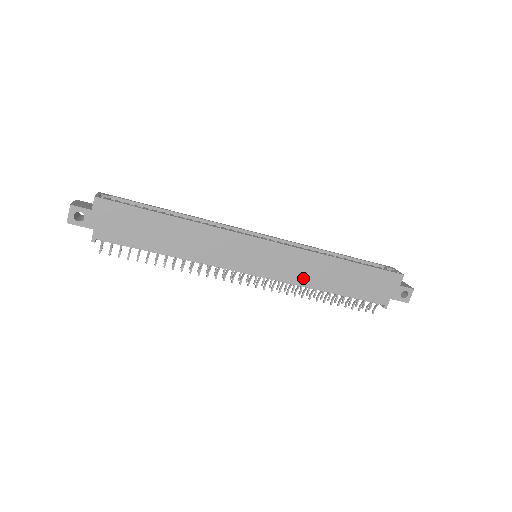
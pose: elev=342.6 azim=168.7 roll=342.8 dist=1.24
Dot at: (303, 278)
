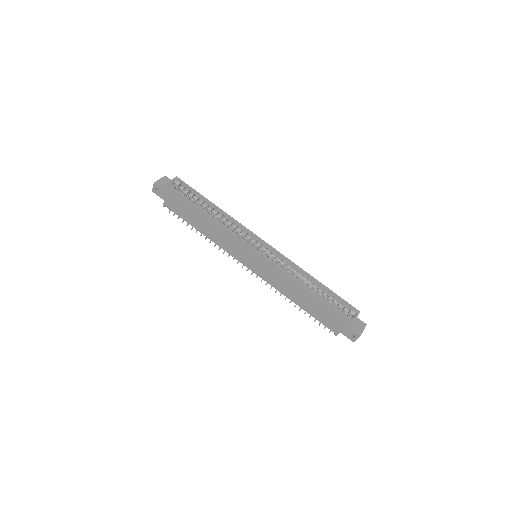
Dot at: (279, 286)
